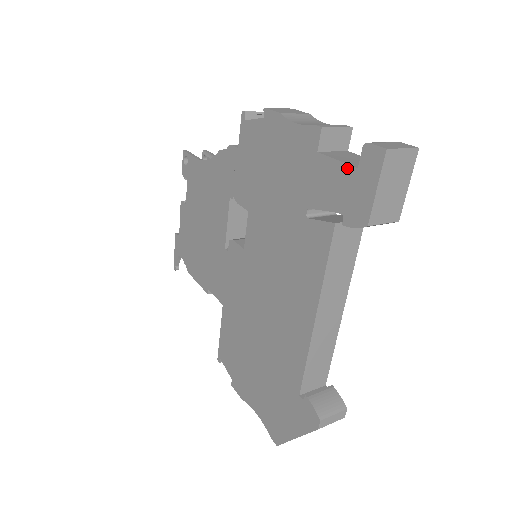
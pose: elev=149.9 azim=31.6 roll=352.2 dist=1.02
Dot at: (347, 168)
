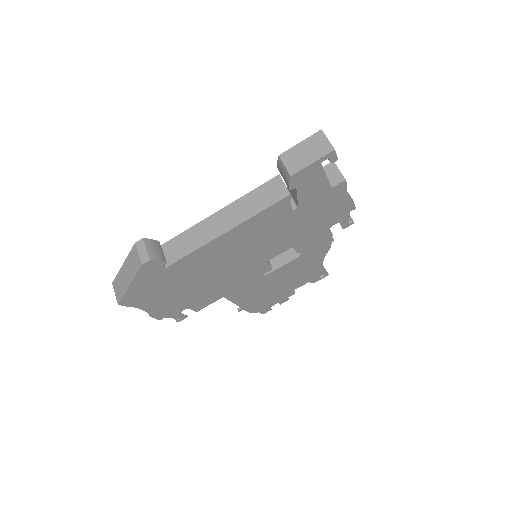
Dot at: occluded
